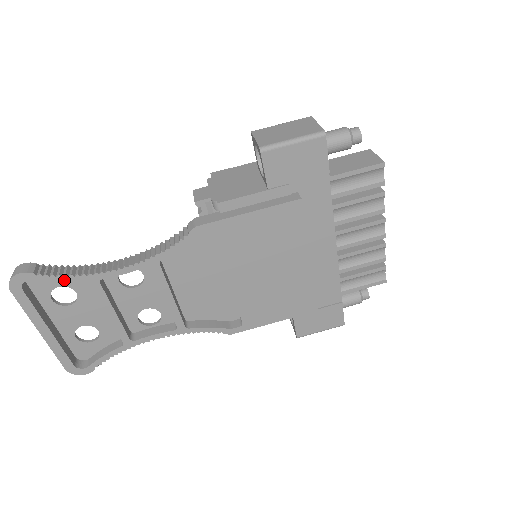
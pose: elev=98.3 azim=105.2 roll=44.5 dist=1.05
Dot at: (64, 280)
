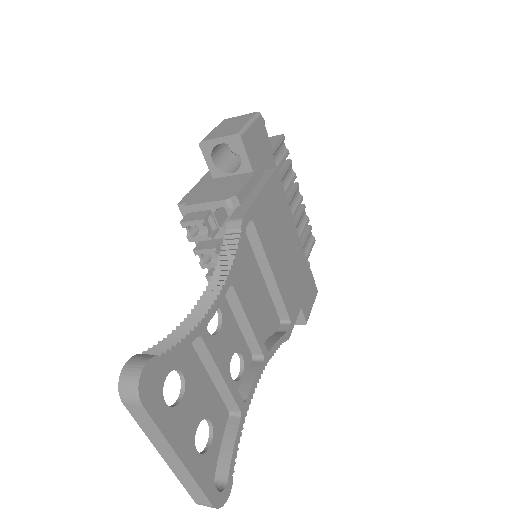
Dot at: (182, 347)
